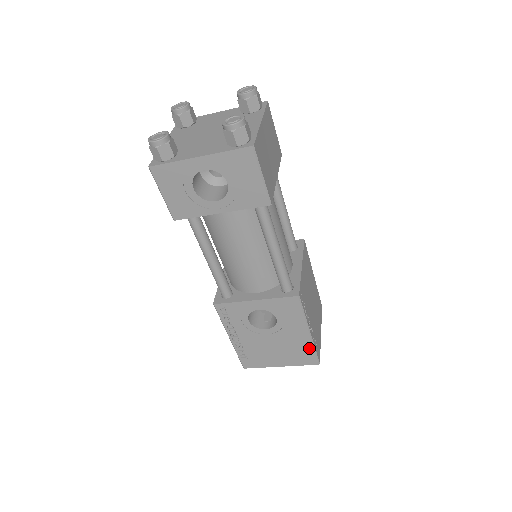
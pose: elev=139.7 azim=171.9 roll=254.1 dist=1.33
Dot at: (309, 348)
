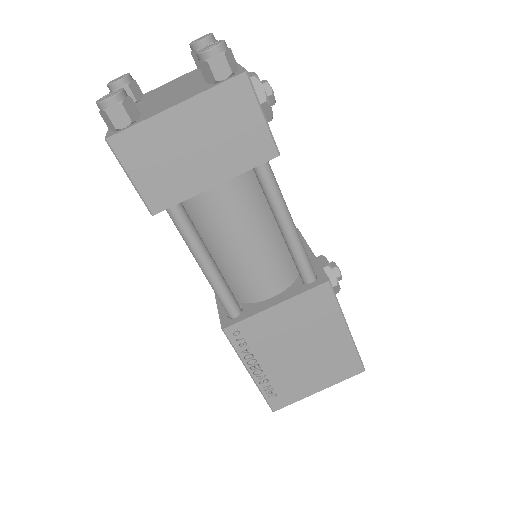
Dot at: occluded
